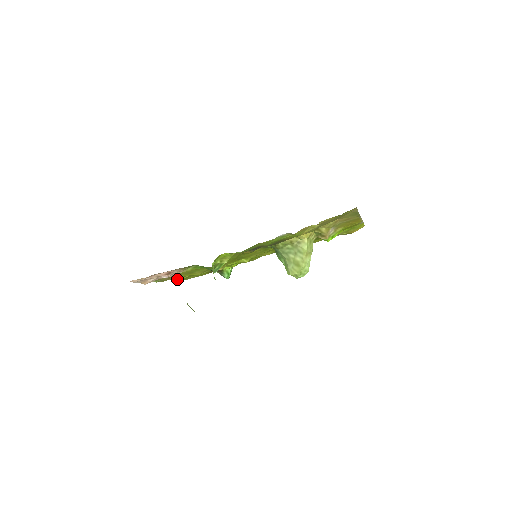
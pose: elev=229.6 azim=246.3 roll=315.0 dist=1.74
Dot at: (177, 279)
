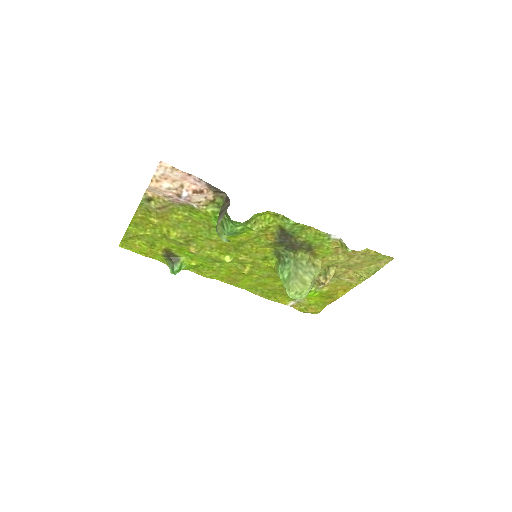
Dot at: (130, 230)
